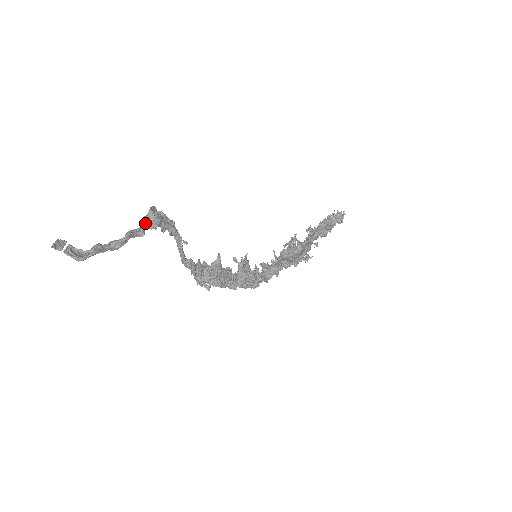
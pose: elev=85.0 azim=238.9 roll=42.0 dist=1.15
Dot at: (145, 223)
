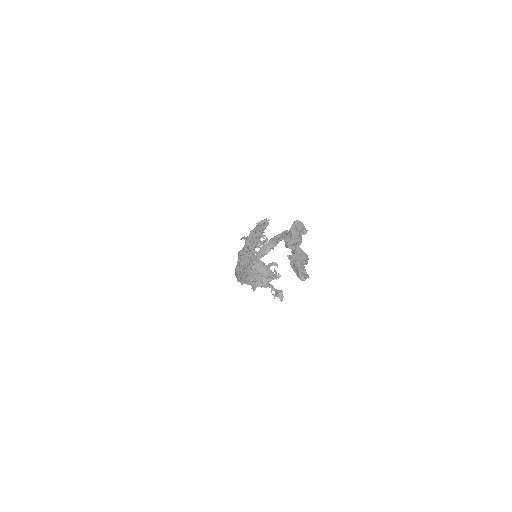
Dot at: occluded
